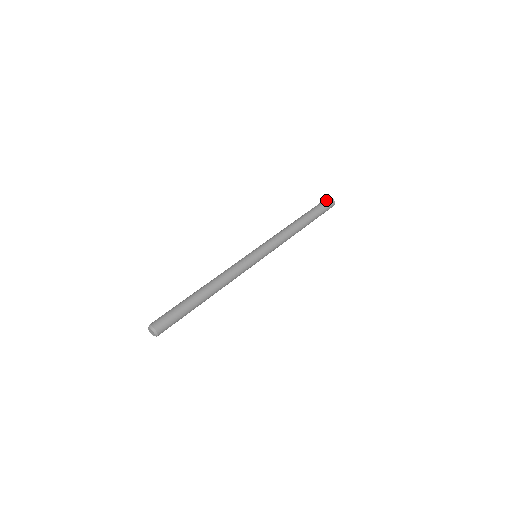
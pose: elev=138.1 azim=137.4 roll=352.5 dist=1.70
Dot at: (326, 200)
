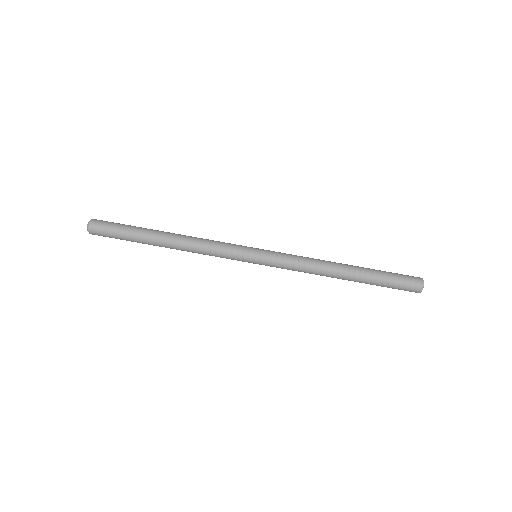
Dot at: (413, 280)
